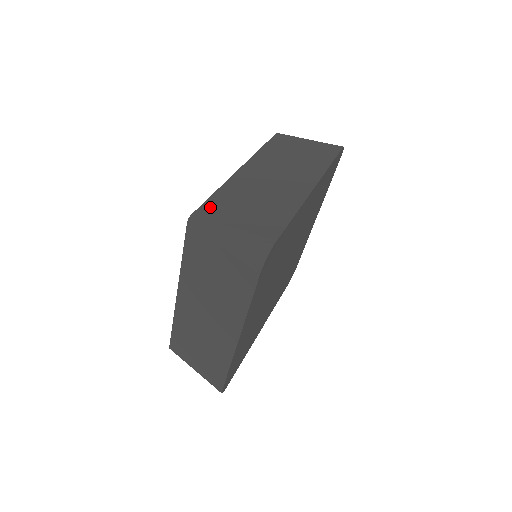
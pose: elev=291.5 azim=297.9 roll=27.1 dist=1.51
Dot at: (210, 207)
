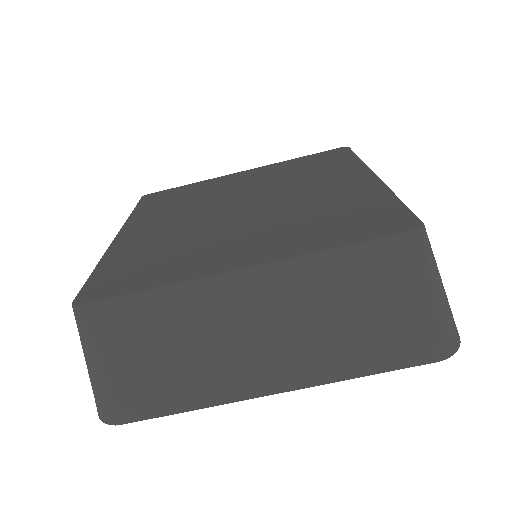
Dot at: (112, 313)
